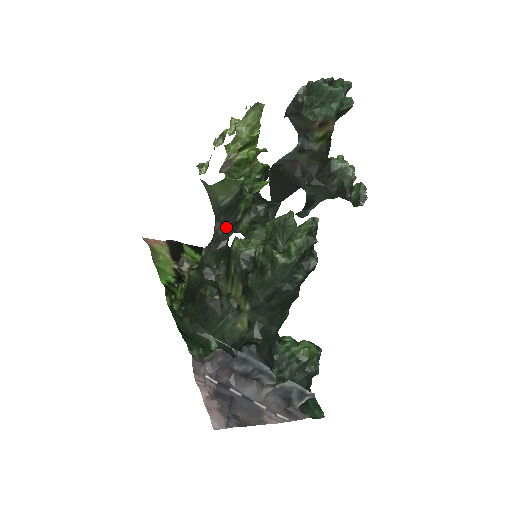
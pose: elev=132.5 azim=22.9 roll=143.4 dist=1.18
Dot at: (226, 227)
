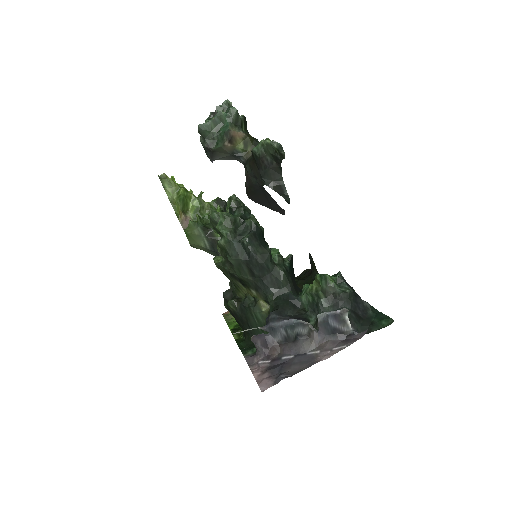
Dot at: occluded
